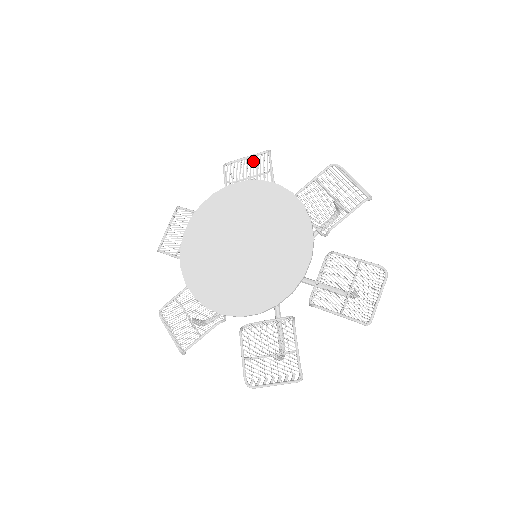
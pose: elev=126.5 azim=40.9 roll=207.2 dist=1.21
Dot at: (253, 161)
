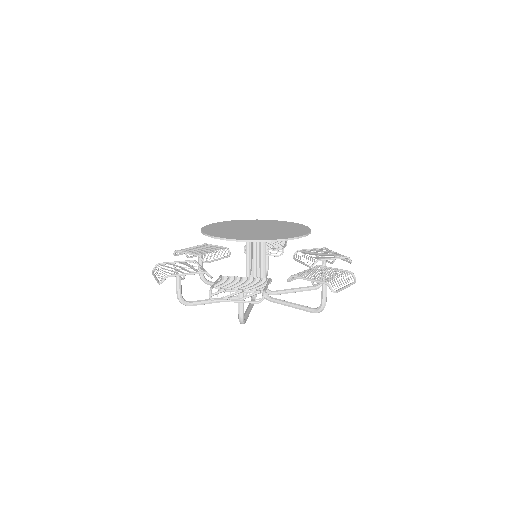
Dot at: (197, 246)
